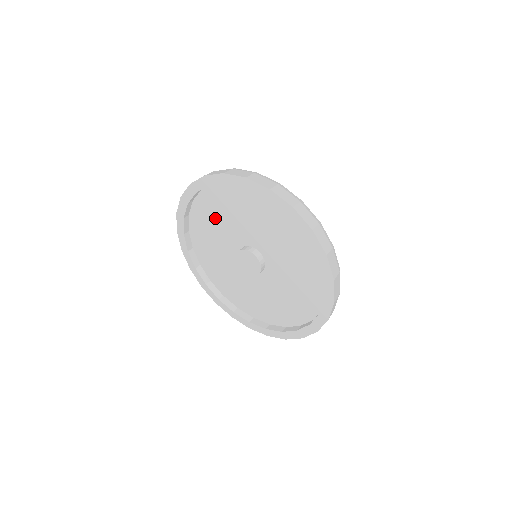
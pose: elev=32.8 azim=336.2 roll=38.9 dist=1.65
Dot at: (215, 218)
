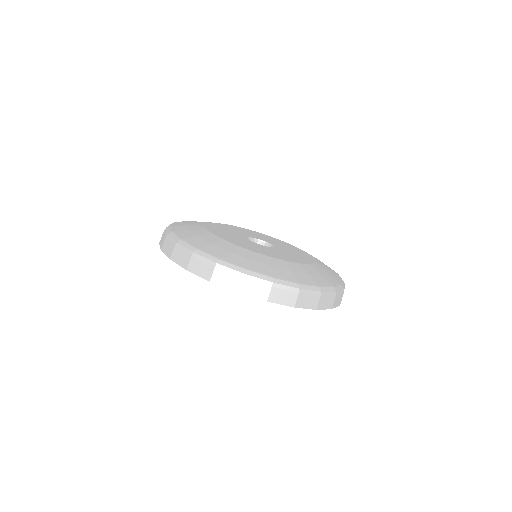
Dot at: occluded
